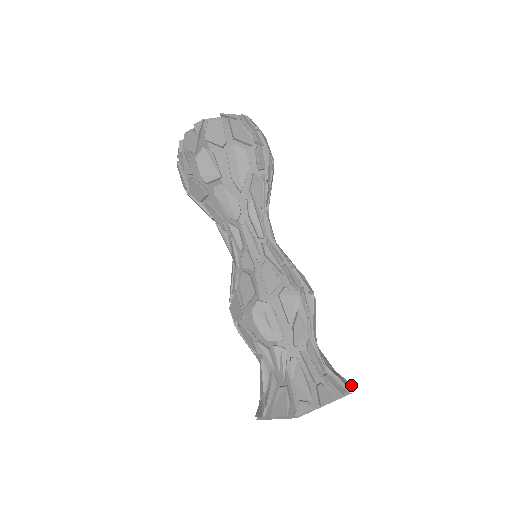
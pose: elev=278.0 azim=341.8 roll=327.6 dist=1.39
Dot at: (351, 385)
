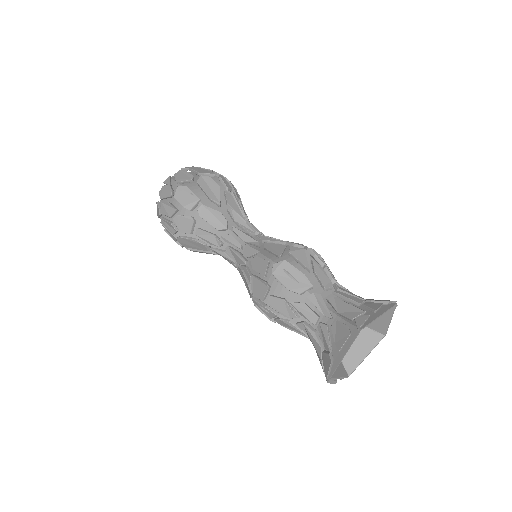
Dot at: occluded
